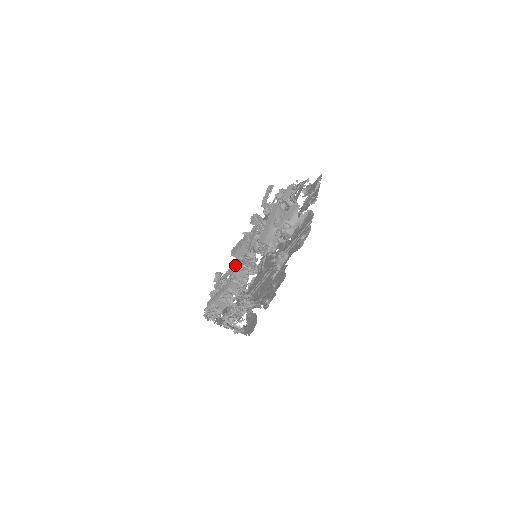
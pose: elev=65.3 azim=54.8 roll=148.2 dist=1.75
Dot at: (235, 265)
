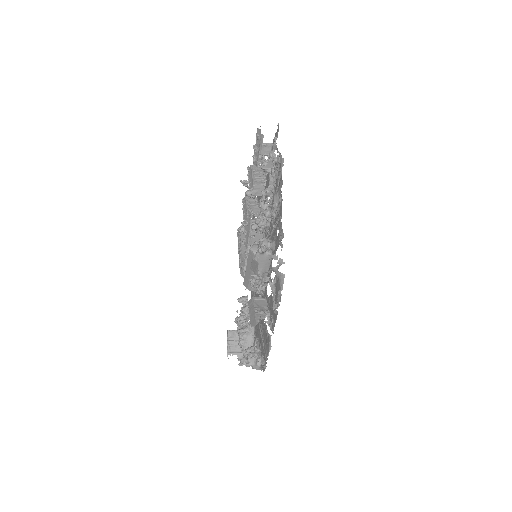
Dot at: occluded
